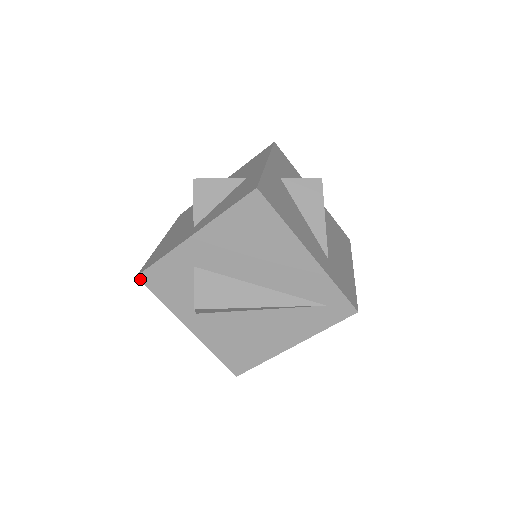
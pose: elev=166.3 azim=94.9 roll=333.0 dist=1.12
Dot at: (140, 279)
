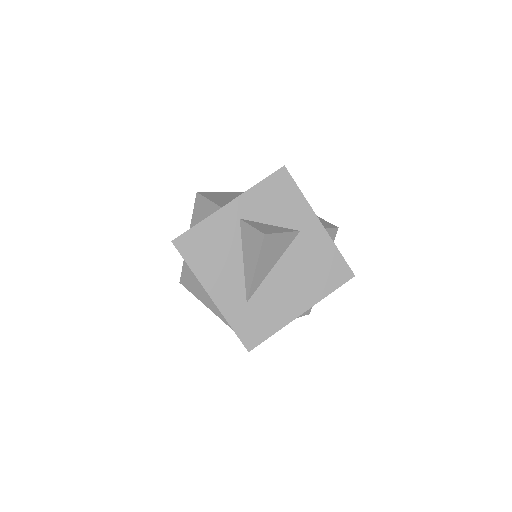
Dot at: occluded
